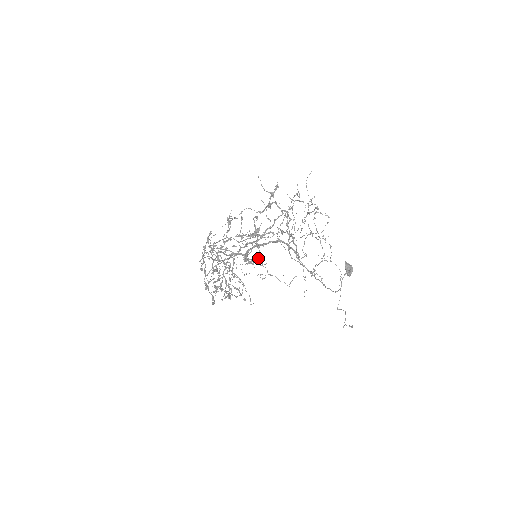
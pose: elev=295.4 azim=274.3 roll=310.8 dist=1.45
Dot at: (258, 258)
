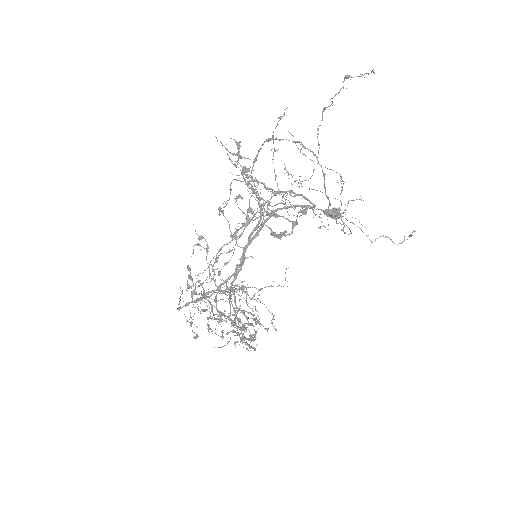
Dot at: (306, 207)
